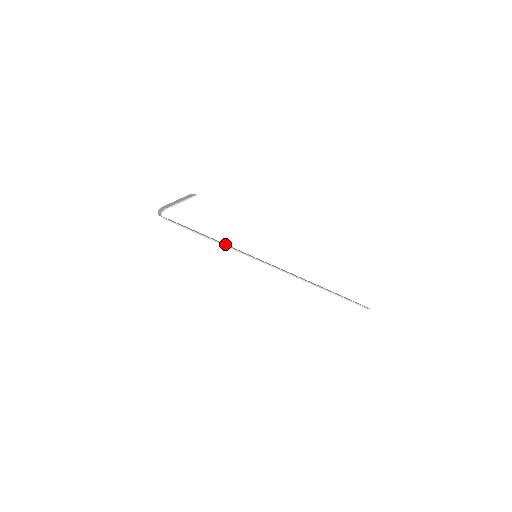
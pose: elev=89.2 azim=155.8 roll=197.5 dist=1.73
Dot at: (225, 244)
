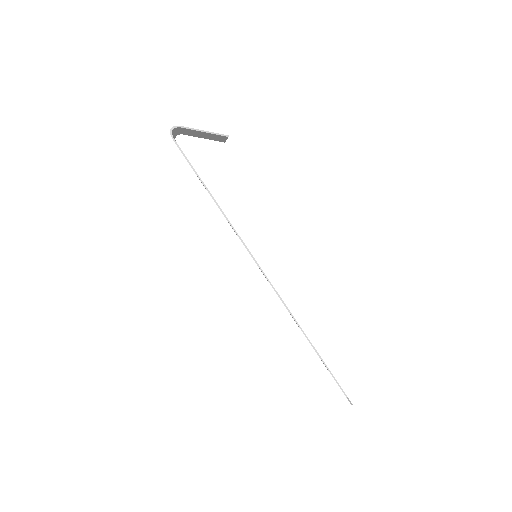
Dot at: occluded
